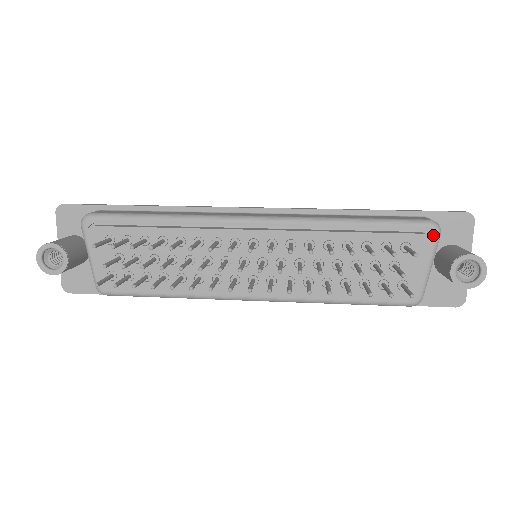
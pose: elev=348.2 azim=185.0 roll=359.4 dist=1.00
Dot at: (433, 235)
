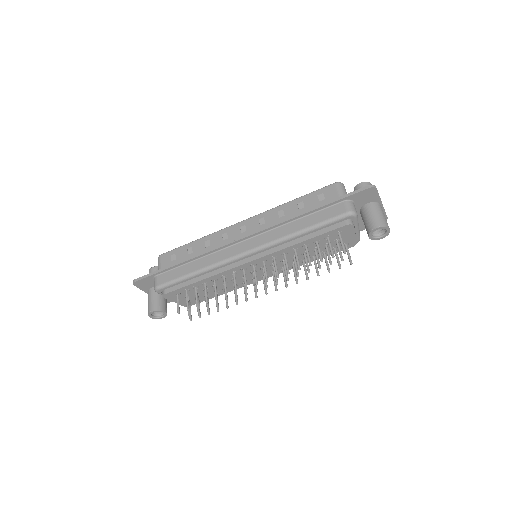
Dot at: (352, 219)
